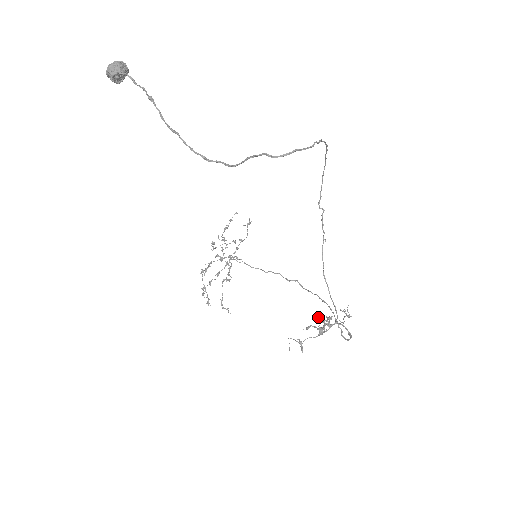
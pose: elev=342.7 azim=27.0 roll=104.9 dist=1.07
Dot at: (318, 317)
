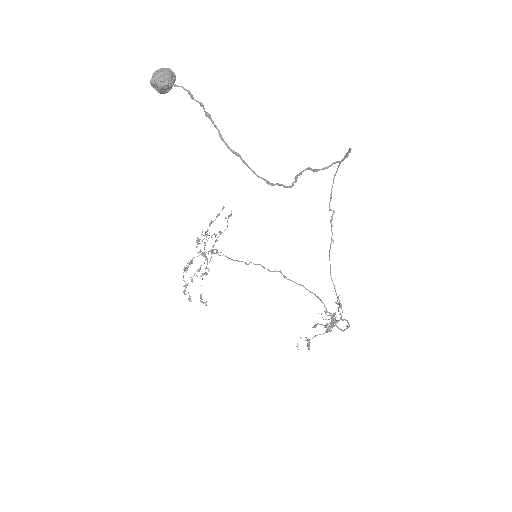
Dot at: (321, 313)
